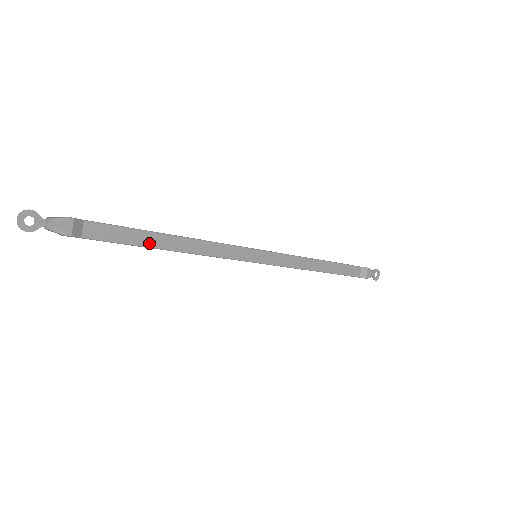
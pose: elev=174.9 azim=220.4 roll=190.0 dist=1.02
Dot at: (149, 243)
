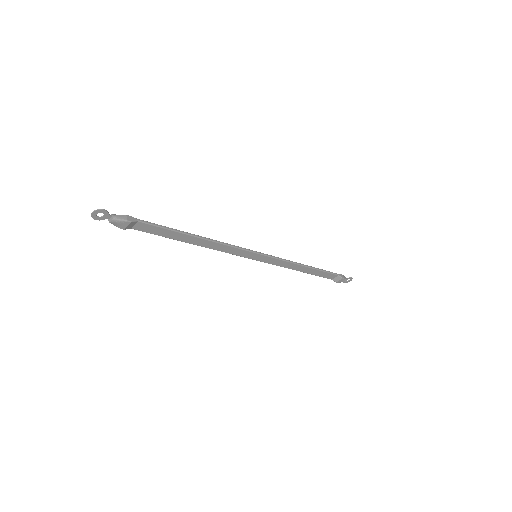
Dot at: (178, 238)
